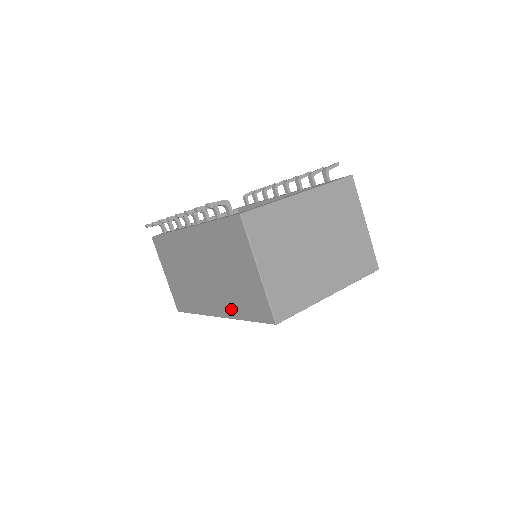
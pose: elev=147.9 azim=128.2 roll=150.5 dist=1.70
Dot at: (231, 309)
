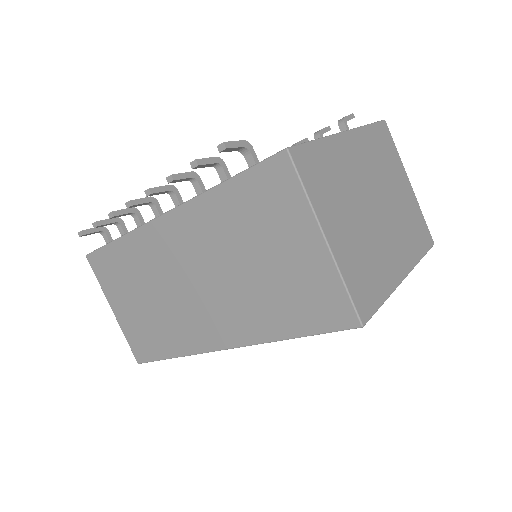
Dot at: (256, 328)
